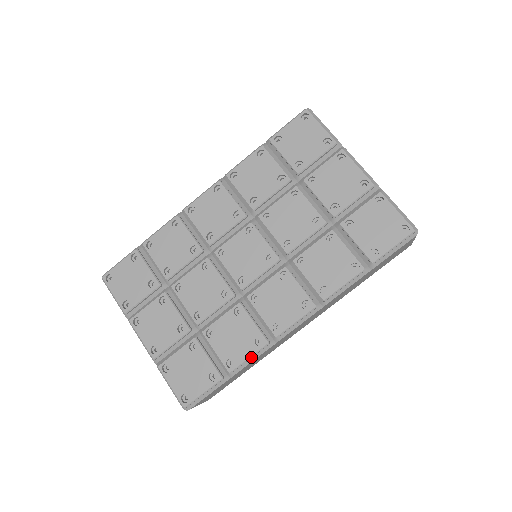
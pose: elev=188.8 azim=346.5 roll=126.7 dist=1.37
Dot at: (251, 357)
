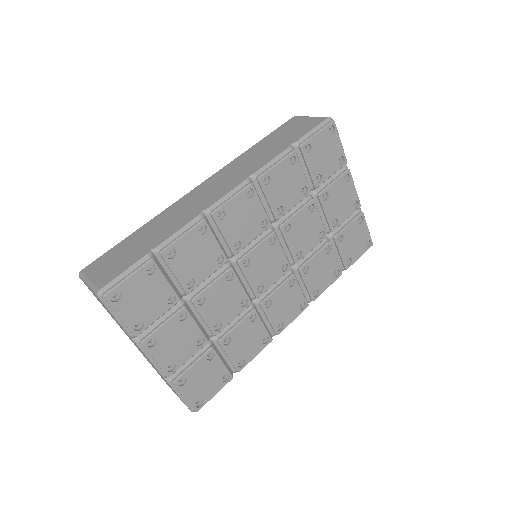
Dot at: occluded
